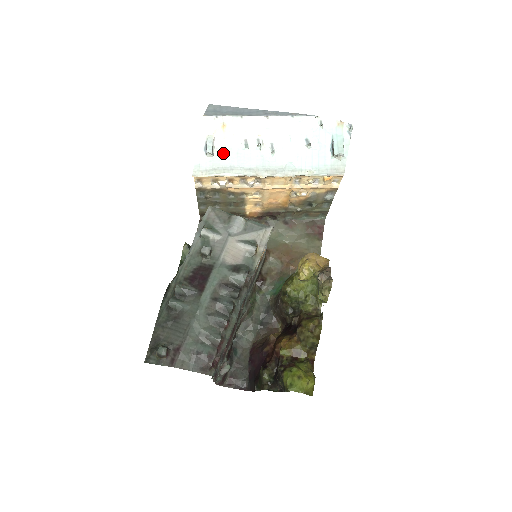
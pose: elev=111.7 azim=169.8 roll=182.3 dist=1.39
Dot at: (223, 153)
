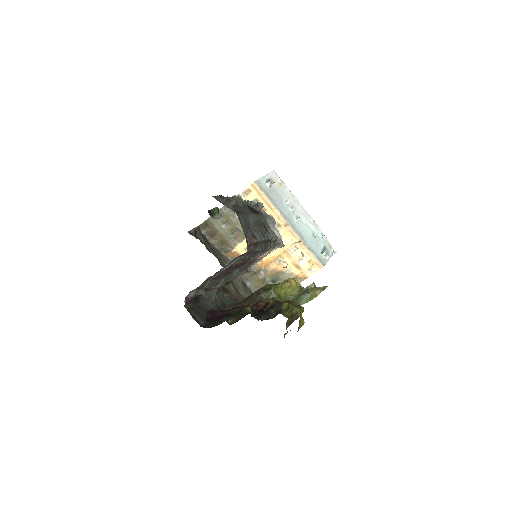
Dot at: (274, 192)
